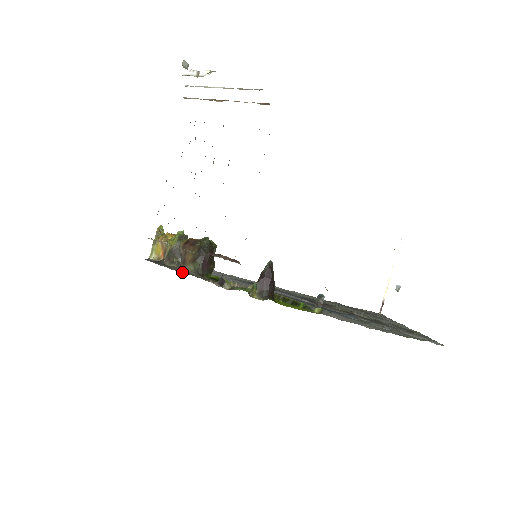
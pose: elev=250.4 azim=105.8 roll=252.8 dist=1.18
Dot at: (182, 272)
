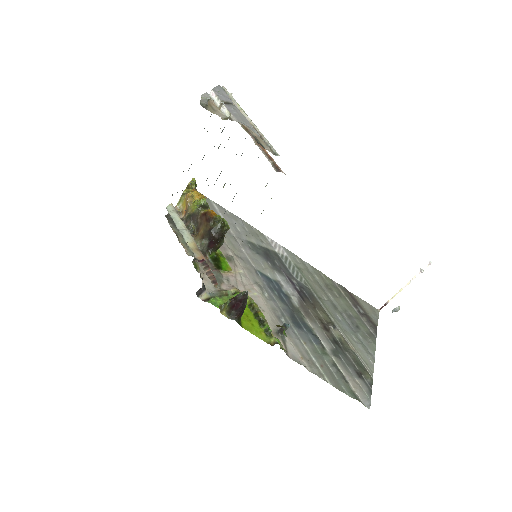
Dot at: (185, 251)
